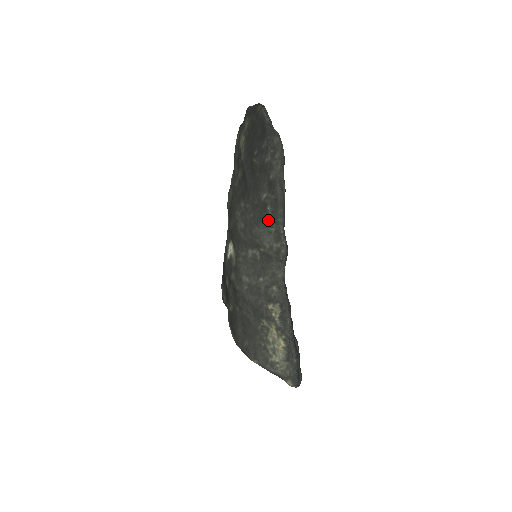
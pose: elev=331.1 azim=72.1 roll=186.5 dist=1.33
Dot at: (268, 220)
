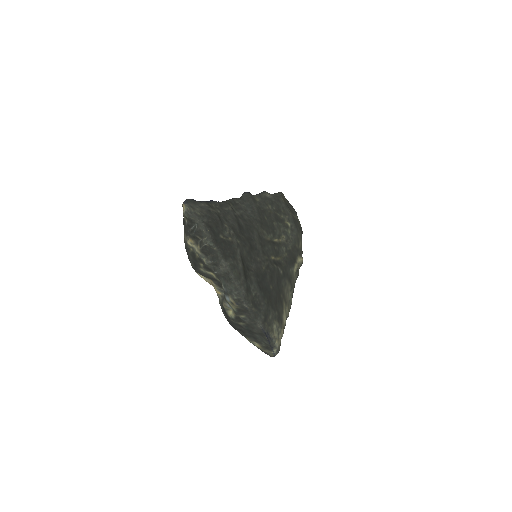
Dot at: occluded
